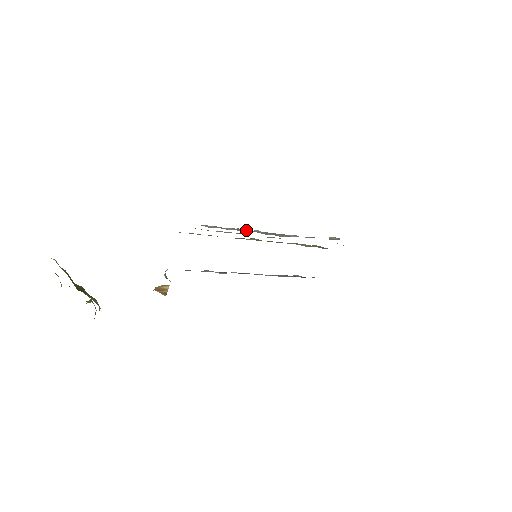
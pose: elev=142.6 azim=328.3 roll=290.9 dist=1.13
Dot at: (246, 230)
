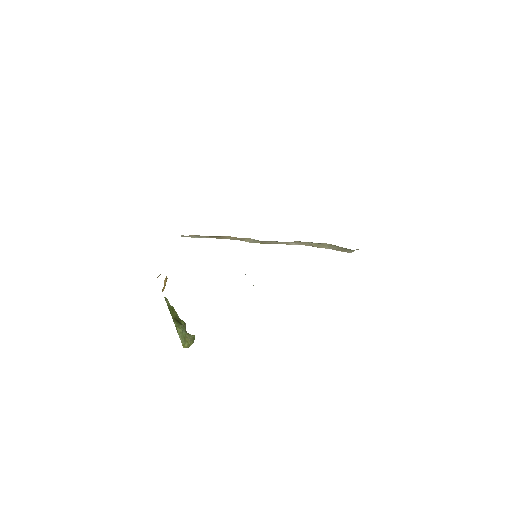
Dot at: occluded
